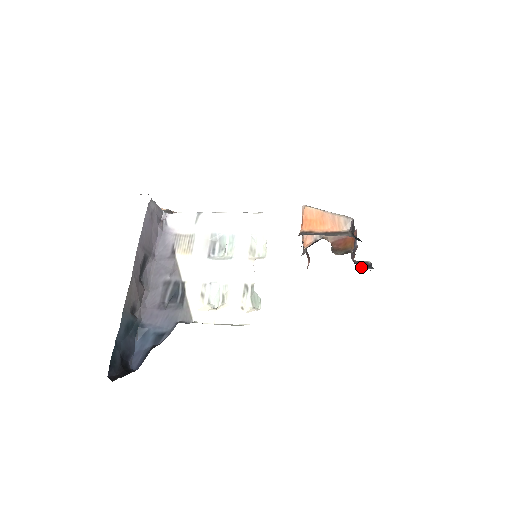
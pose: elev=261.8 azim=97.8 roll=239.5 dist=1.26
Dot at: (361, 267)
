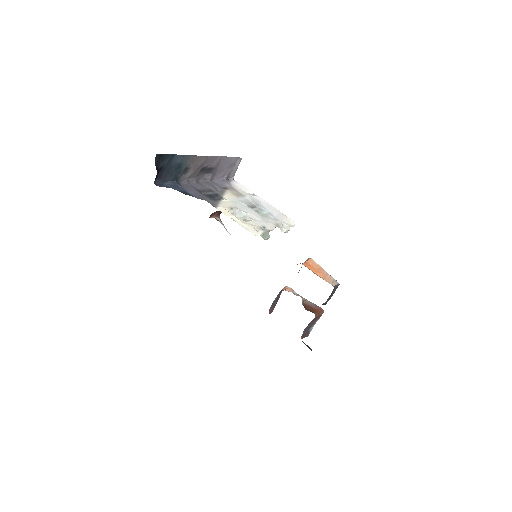
Dot at: (305, 344)
